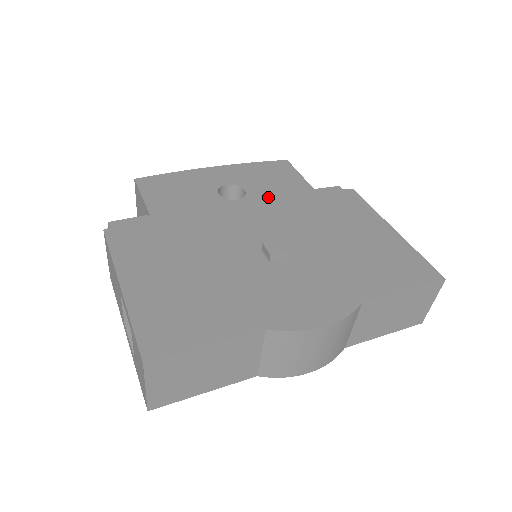
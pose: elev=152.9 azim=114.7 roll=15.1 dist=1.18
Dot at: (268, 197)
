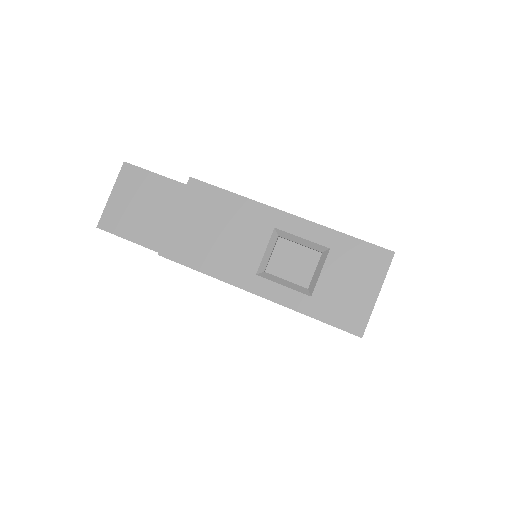
Dot at: occluded
